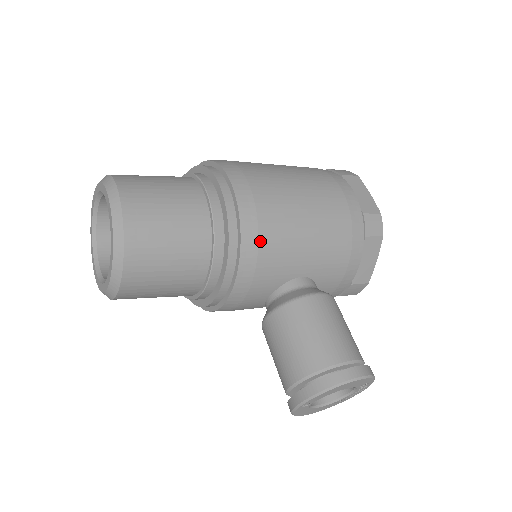
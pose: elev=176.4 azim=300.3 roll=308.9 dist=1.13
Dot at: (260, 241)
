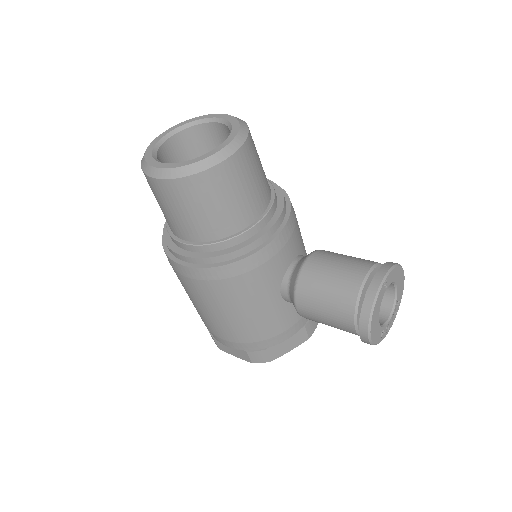
Dot at: occluded
